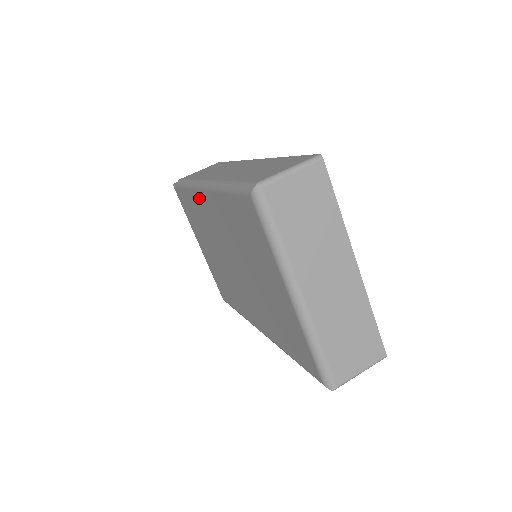
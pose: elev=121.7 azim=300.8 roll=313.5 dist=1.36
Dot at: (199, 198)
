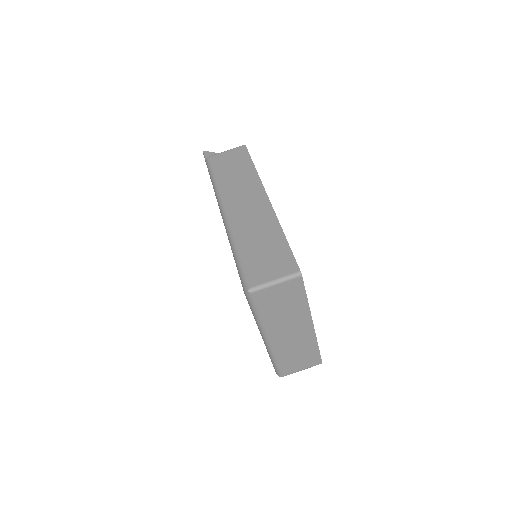
Dot at: occluded
